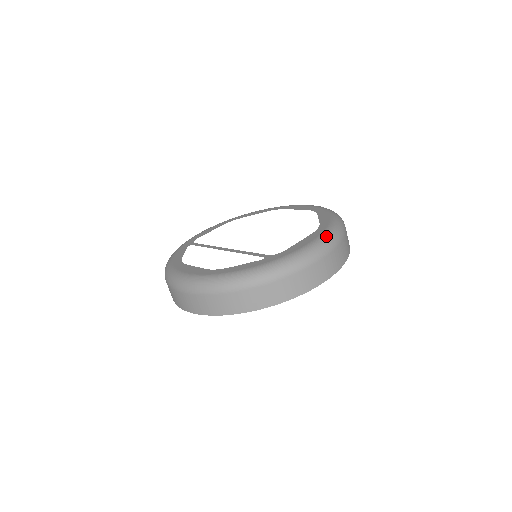
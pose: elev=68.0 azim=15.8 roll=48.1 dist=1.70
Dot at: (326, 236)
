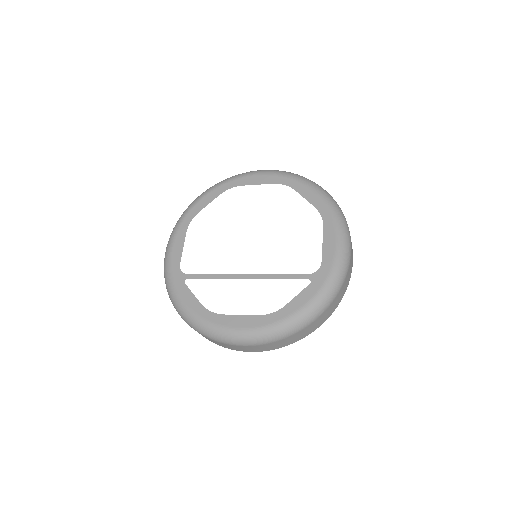
Dot at: (341, 226)
